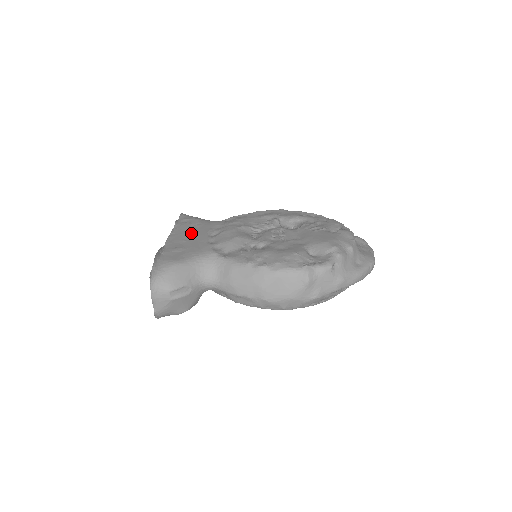
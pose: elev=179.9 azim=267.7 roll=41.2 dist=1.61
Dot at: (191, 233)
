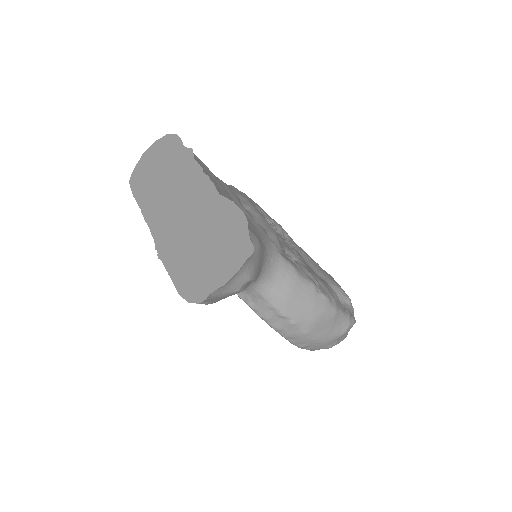
Dot at: (222, 187)
